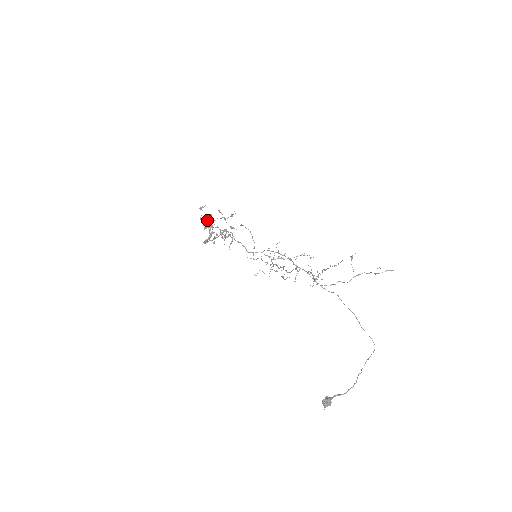
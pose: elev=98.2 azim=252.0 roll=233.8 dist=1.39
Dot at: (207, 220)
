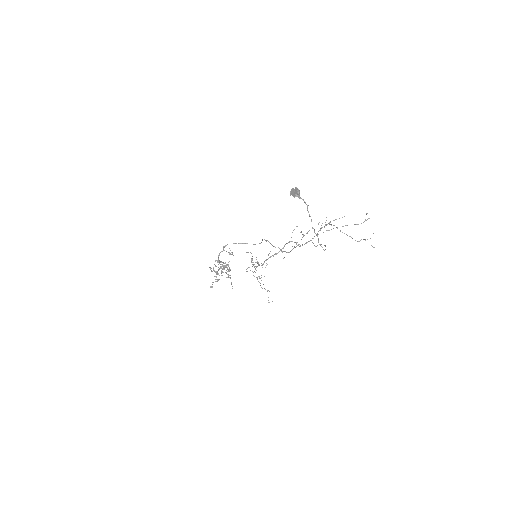
Dot at: occluded
